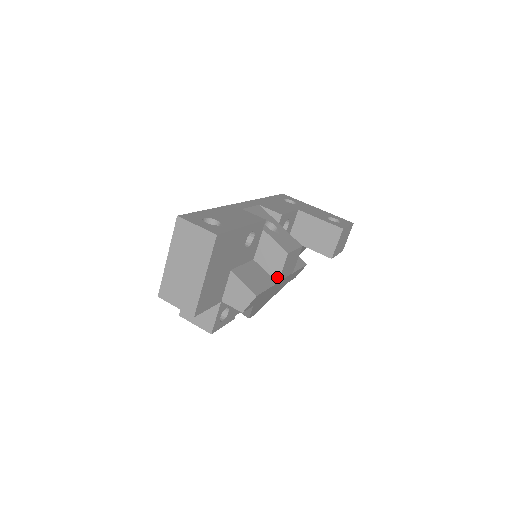
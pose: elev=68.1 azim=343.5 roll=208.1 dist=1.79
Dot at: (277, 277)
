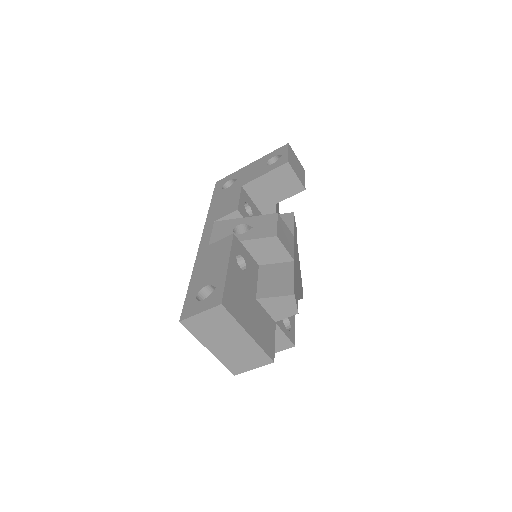
Dot at: (289, 258)
